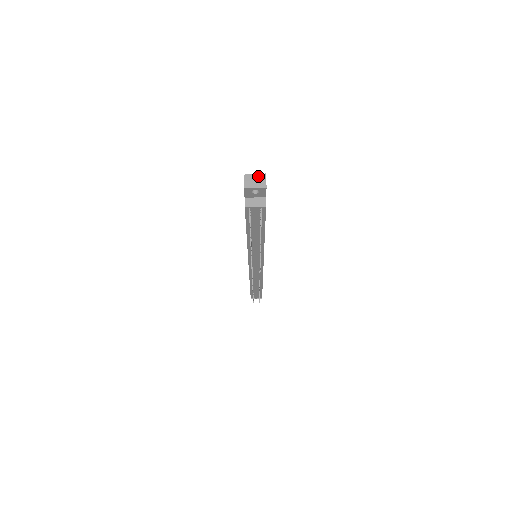
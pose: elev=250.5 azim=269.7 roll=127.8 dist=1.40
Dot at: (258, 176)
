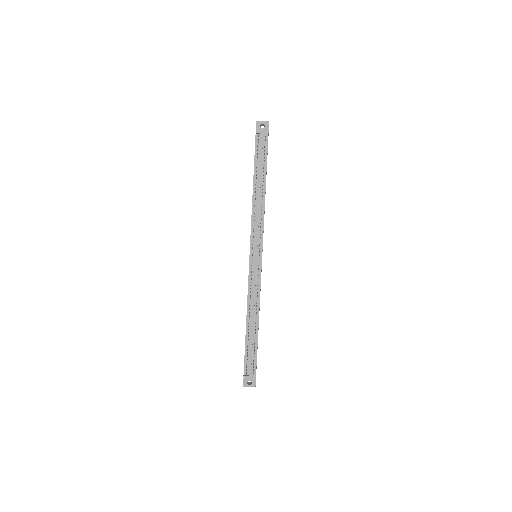
Dot at: occluded
